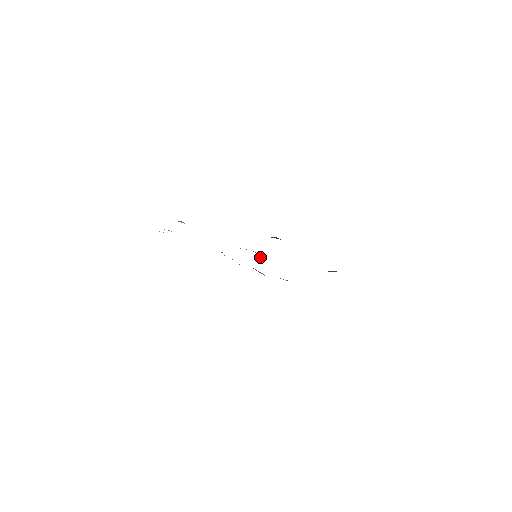
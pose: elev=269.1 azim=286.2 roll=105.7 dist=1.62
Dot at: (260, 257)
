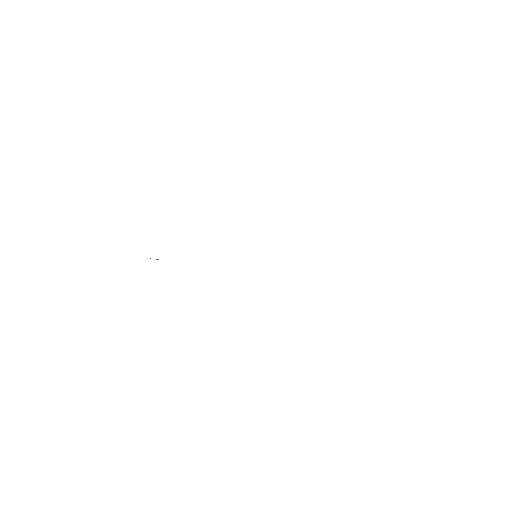
Dot at: occluded
